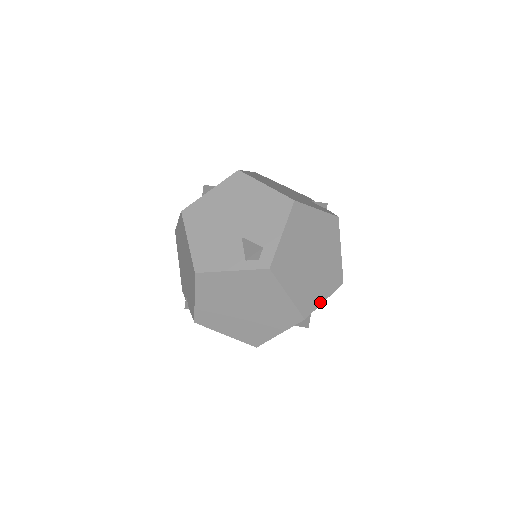
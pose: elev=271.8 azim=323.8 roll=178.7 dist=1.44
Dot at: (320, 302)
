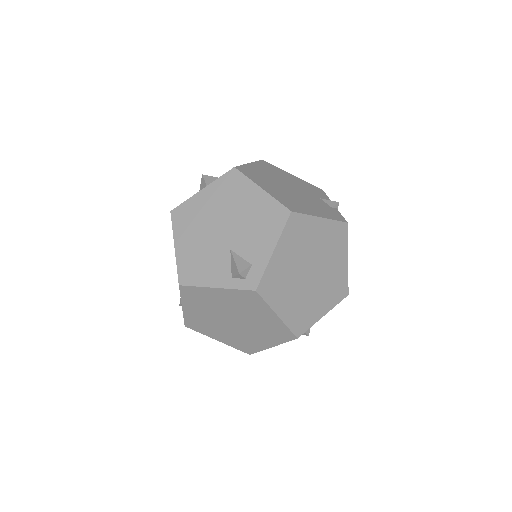
Dot at: (318, 318)
